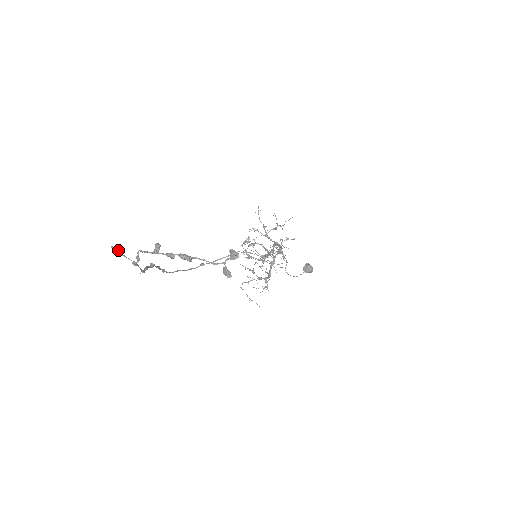
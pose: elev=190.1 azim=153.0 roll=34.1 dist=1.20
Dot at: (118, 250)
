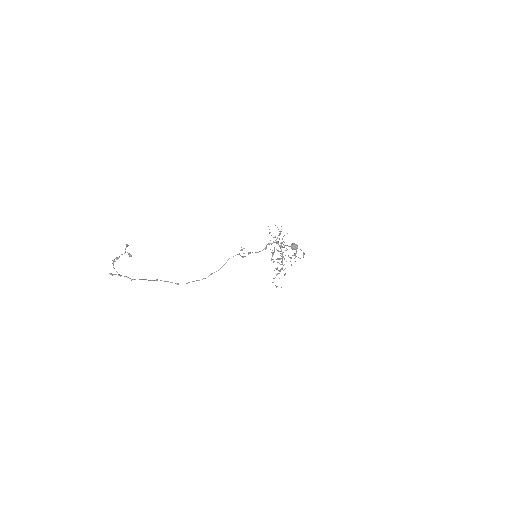
Dot at: (114, 274)
